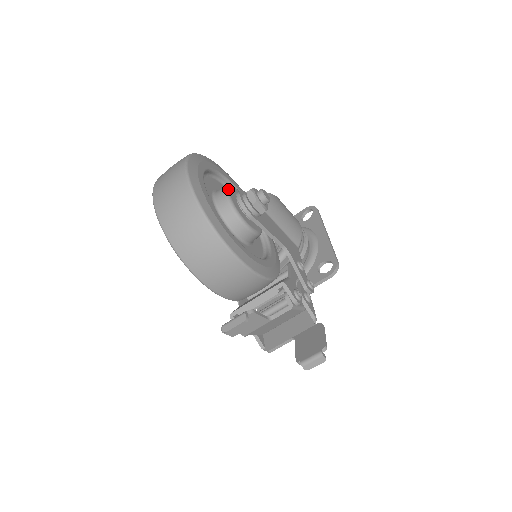
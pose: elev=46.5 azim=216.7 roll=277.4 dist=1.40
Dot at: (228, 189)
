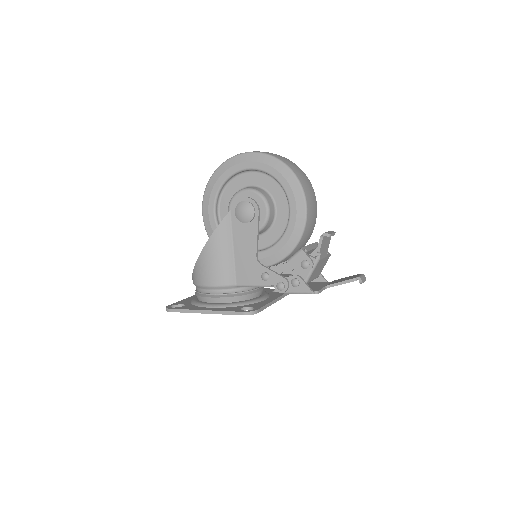
Dot at: occluded
